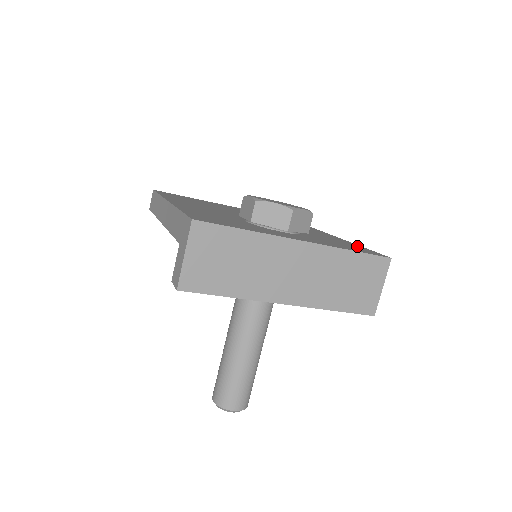
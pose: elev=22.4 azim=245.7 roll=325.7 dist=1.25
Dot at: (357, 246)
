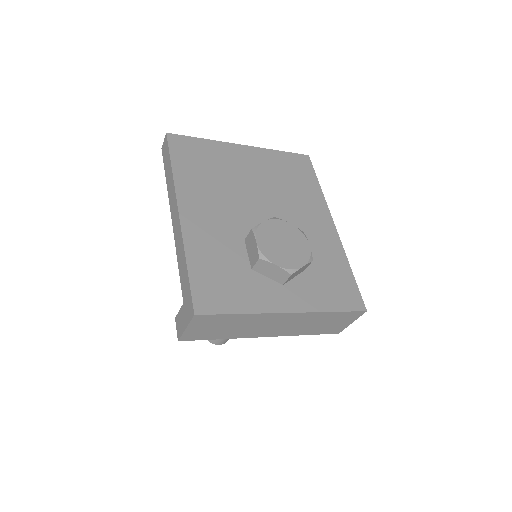
Dot at: (347, 277)
